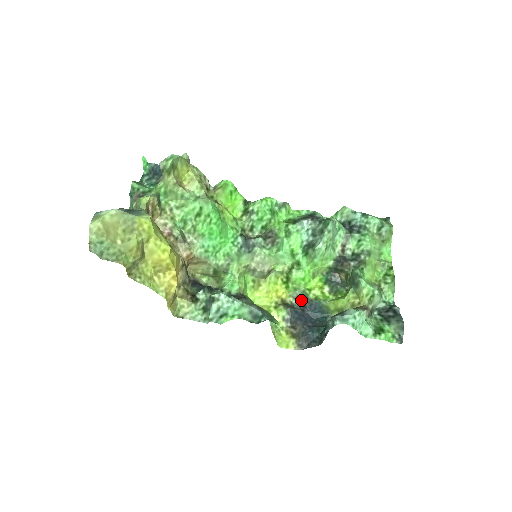
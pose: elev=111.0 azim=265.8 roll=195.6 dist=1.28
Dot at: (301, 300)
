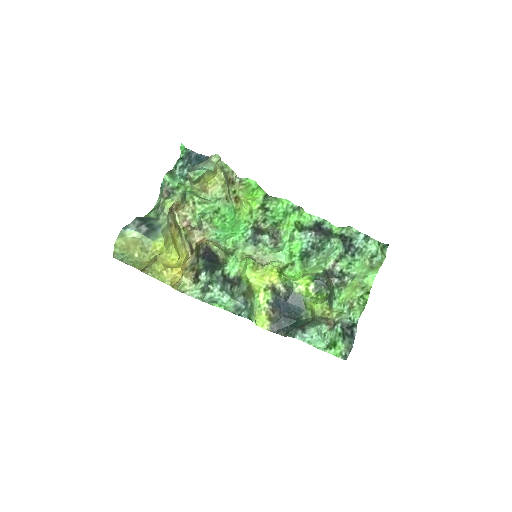
Dot at: (287, 290)
